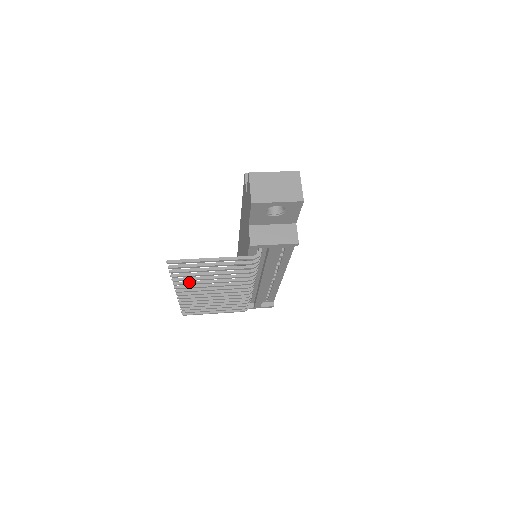
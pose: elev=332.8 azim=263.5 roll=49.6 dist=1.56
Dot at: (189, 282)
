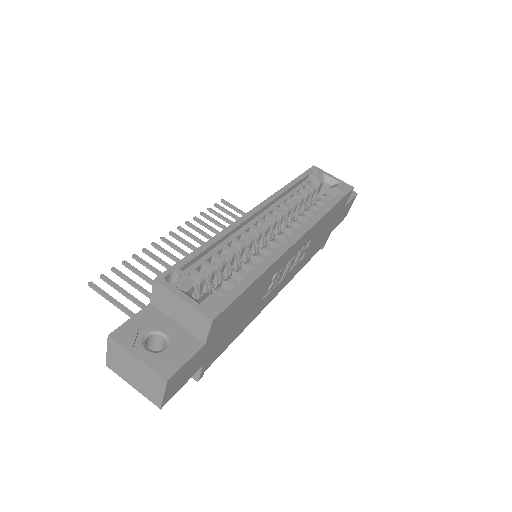
Dot at: (156, 259)
